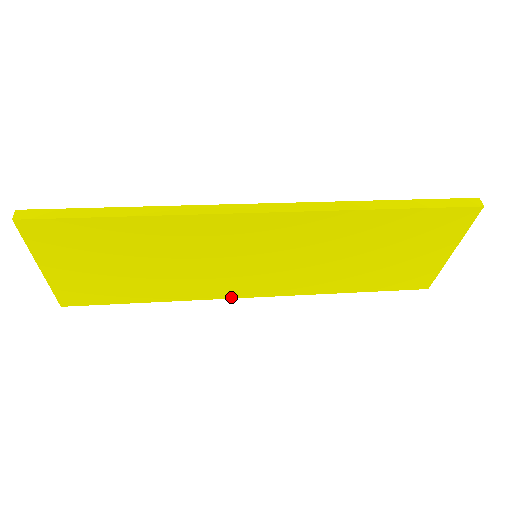
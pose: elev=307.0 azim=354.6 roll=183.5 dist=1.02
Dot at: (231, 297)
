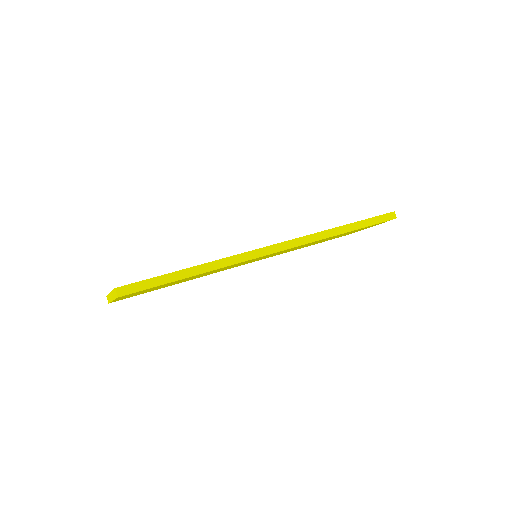
Dot at: occluded
